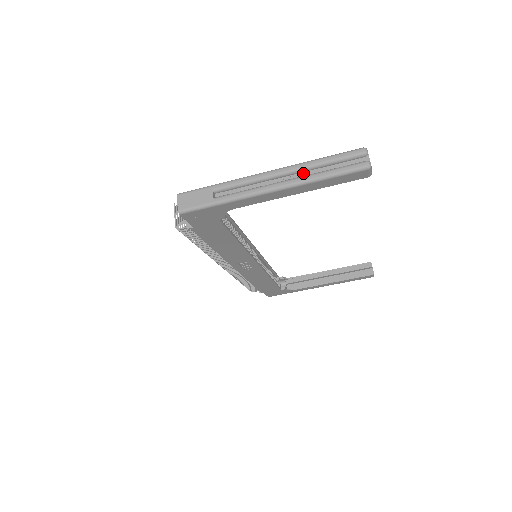
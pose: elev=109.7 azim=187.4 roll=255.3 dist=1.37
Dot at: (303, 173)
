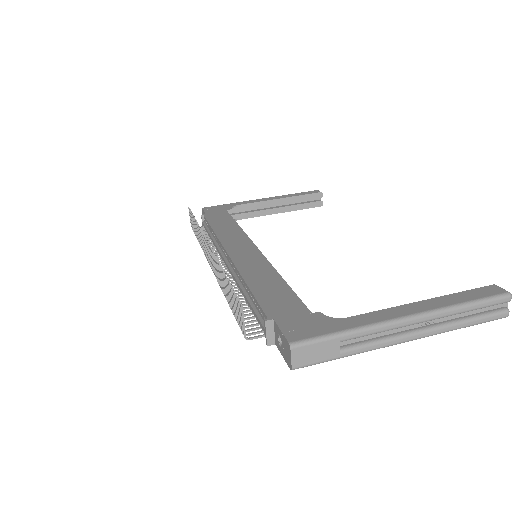
Dot at: (442, 317)
